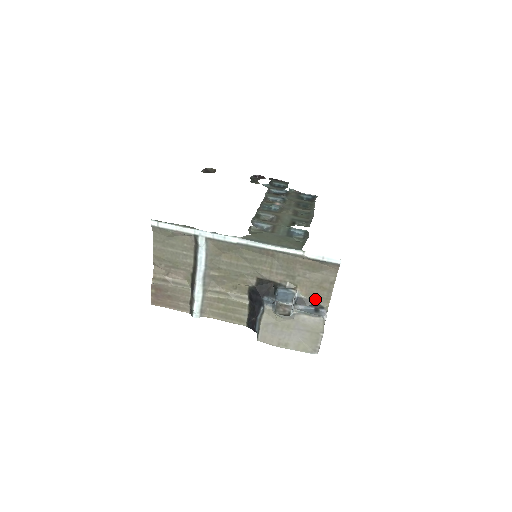
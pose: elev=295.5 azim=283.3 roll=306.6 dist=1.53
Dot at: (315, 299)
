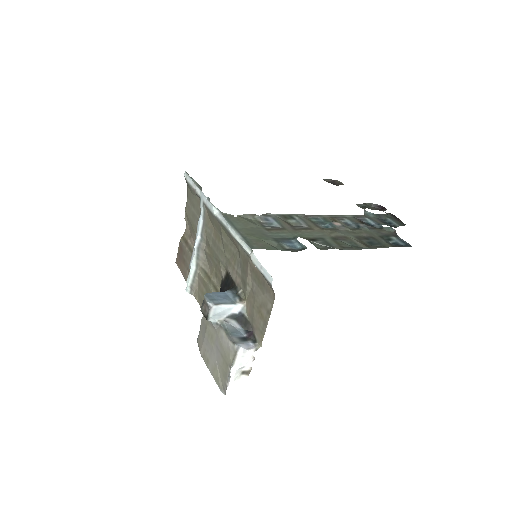
Dot at: (253, 326)
